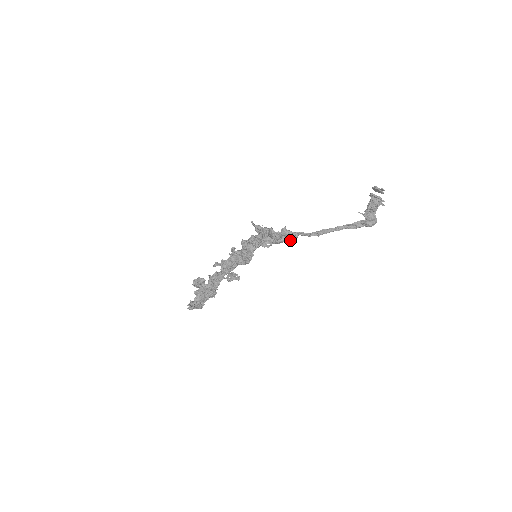
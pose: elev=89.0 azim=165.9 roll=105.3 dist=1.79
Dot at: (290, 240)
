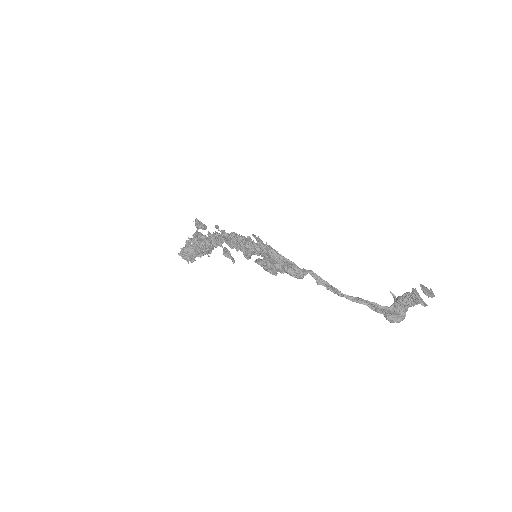
Dot at: occluded
